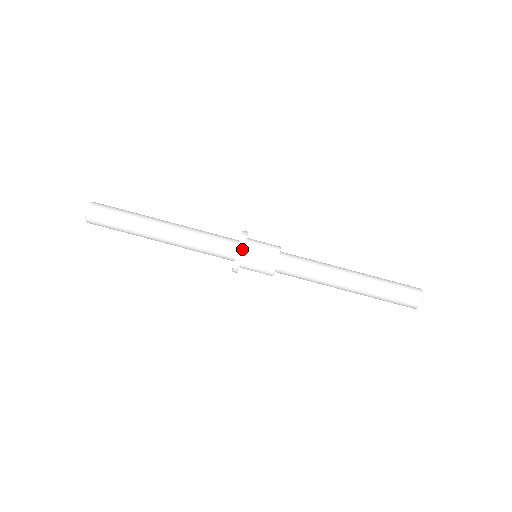
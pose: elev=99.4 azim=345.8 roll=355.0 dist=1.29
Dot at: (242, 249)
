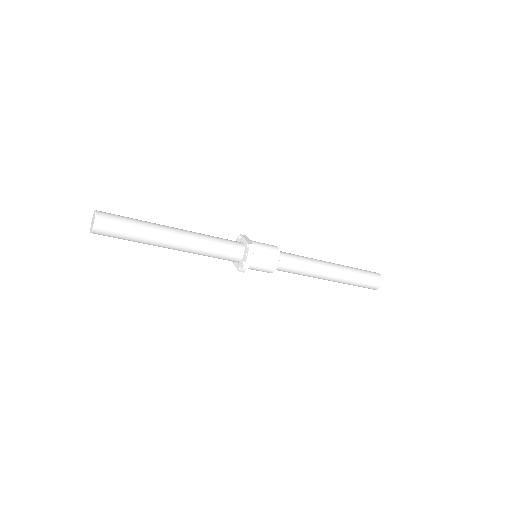
Dot at: (248, 239)
